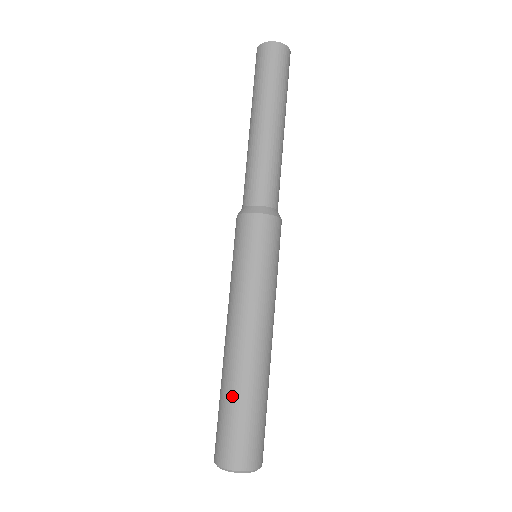
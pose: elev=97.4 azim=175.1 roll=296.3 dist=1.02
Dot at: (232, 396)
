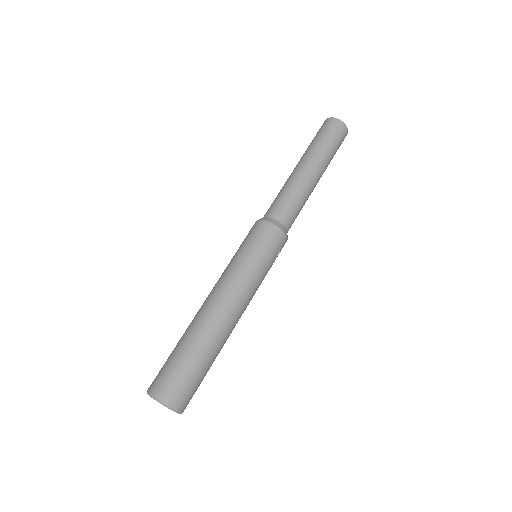
Dot at: (179, 340)
